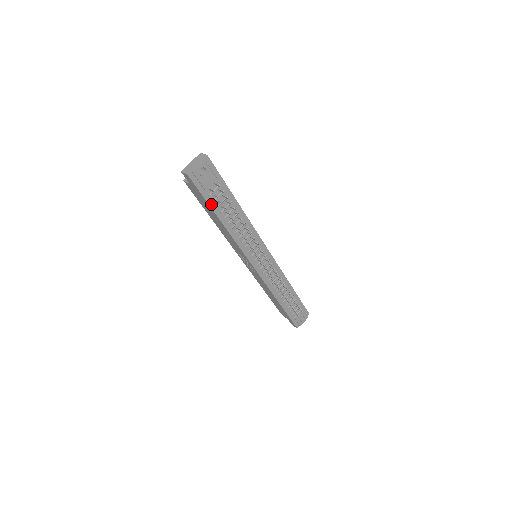
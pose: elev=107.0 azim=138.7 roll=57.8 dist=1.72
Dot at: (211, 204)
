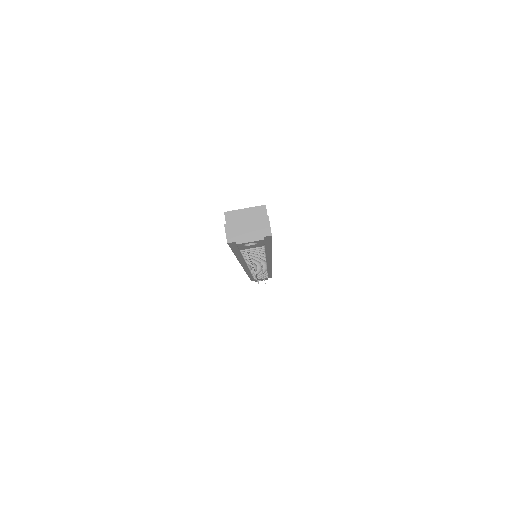
Dot at: (237, 252)
